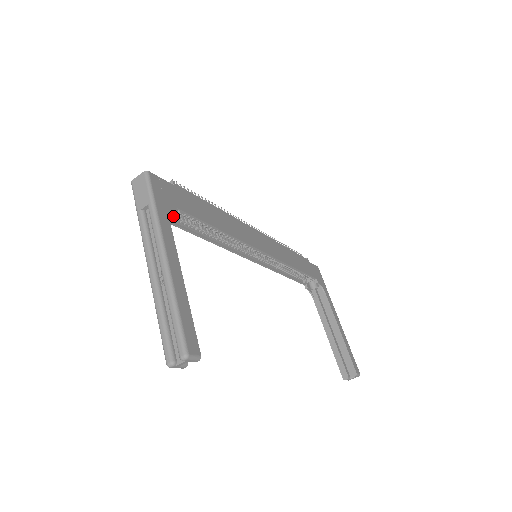
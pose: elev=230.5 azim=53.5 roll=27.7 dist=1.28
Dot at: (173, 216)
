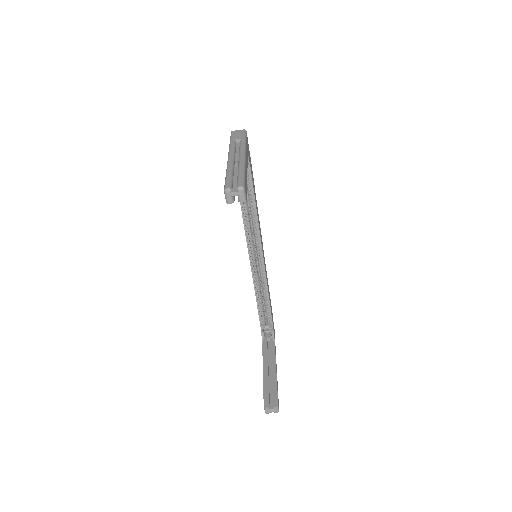
Dot at: occluded
